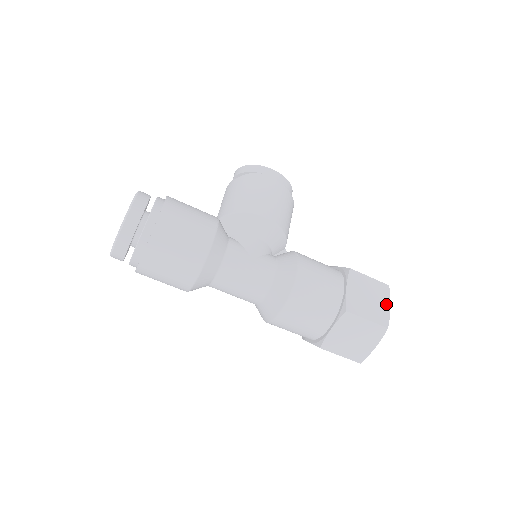
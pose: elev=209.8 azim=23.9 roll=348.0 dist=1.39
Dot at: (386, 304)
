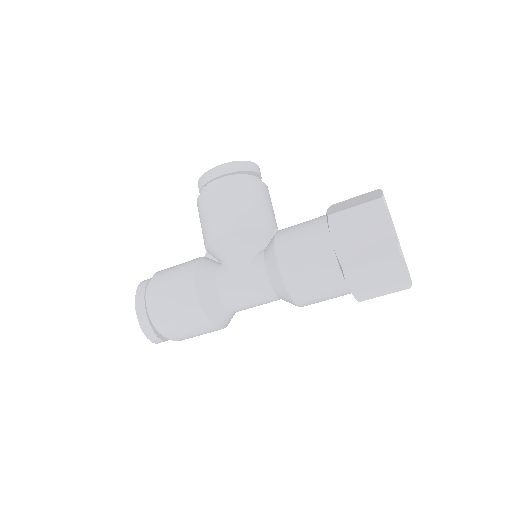
Dot at: (386, 224)
